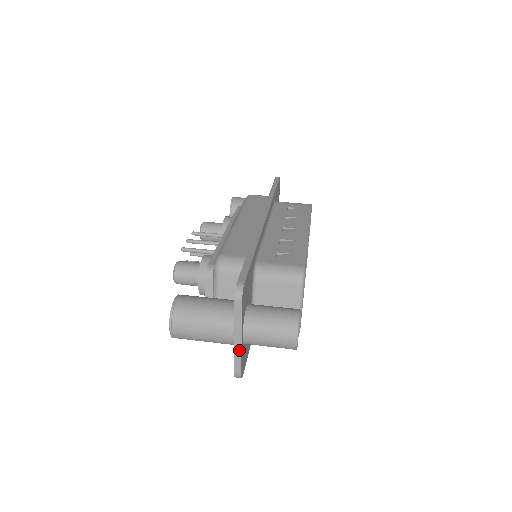
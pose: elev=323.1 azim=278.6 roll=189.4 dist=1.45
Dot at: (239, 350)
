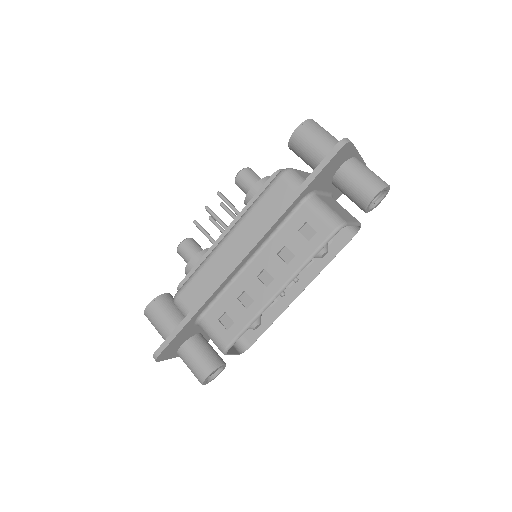
Dot at: occluded
